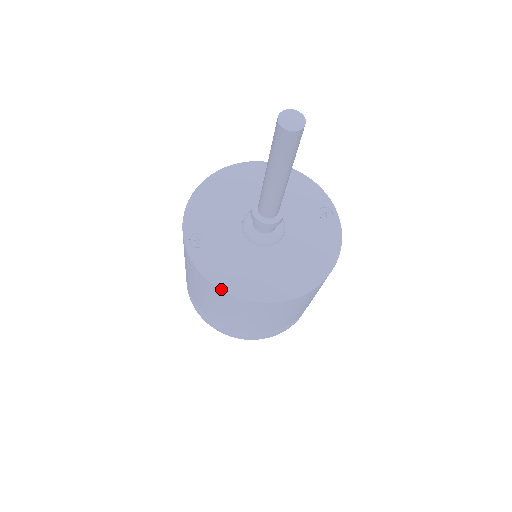
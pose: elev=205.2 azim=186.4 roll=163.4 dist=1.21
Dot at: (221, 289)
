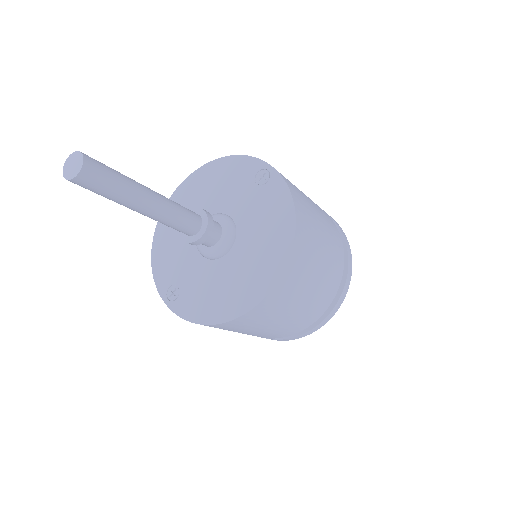
Dot at: (210, 324)
